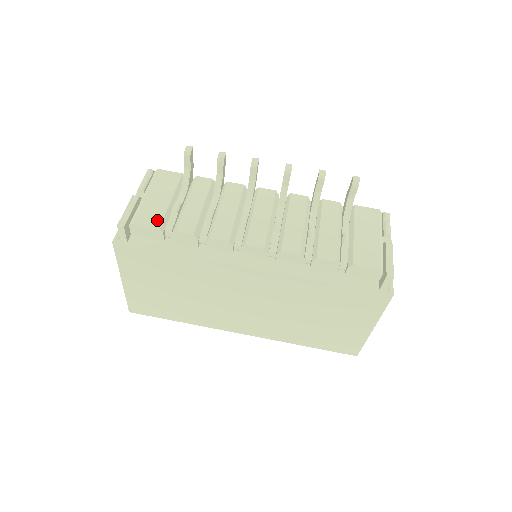
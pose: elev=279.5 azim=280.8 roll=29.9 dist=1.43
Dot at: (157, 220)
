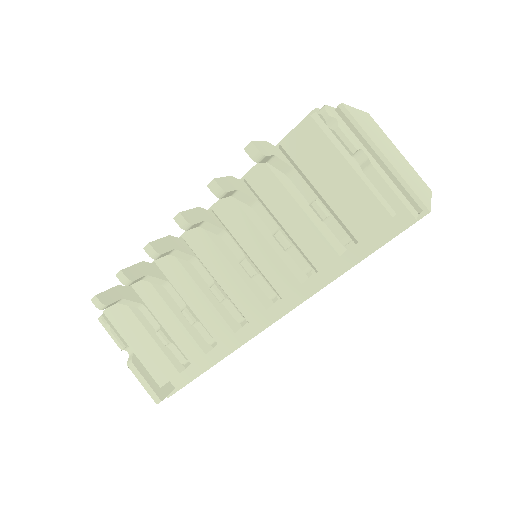
Dot at: (168, 367)
